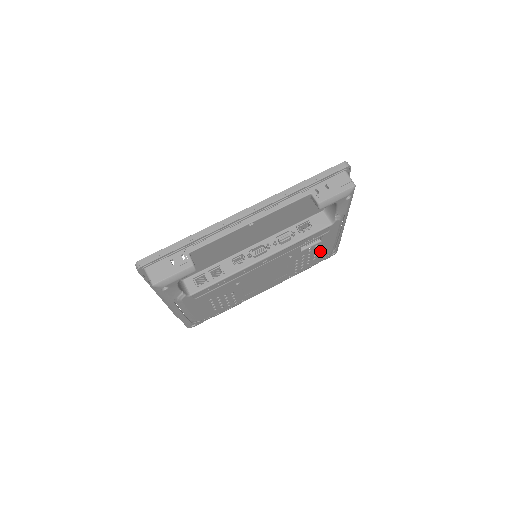
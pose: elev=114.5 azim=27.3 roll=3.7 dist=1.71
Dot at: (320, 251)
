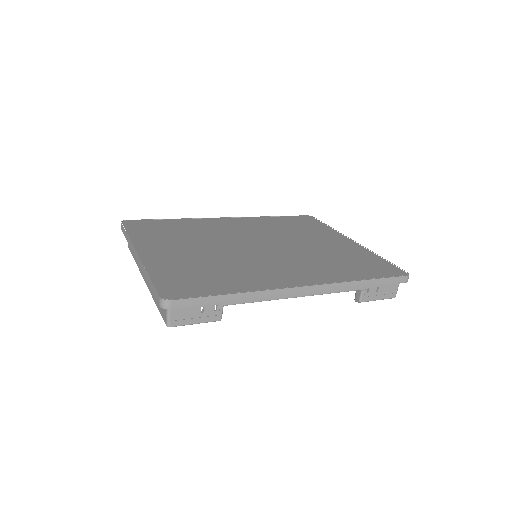
Dot at: occluded
